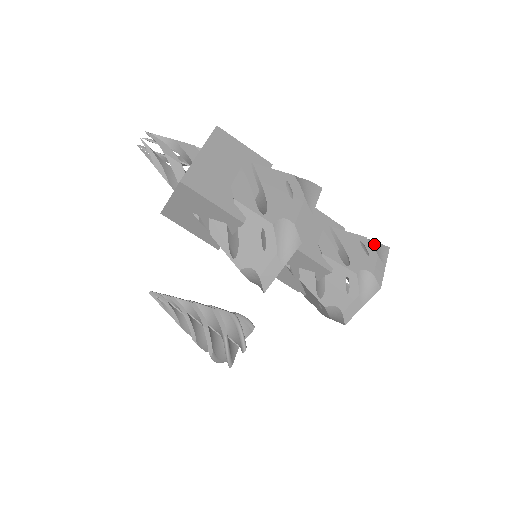
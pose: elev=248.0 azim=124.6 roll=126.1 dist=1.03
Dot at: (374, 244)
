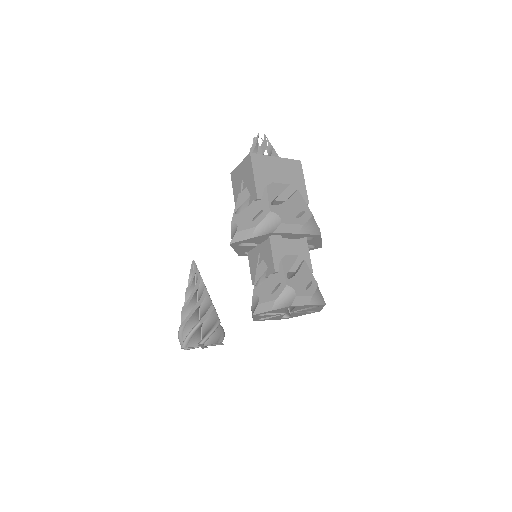
Dot at: (319, 294)
